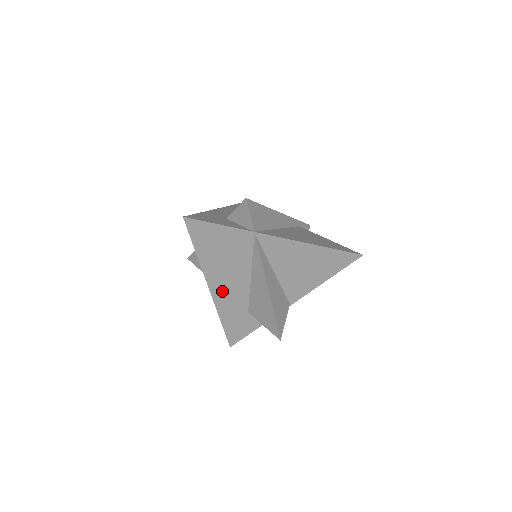
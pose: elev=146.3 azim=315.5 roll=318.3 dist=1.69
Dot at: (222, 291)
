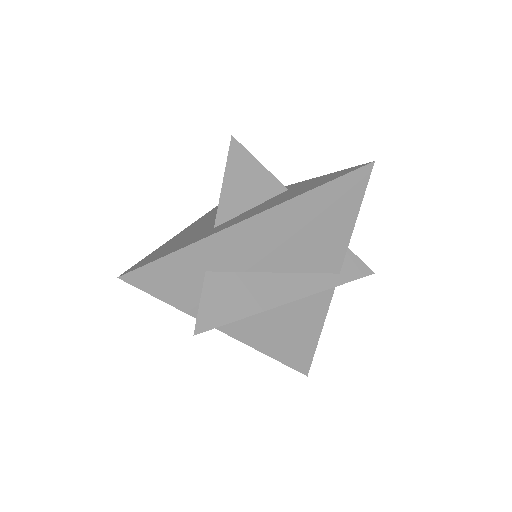
Dot at: occluded
